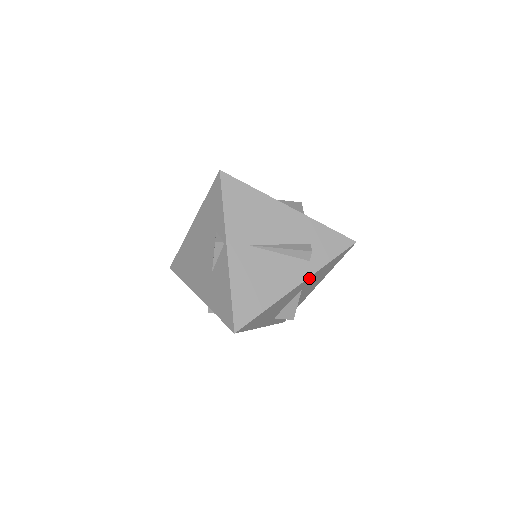
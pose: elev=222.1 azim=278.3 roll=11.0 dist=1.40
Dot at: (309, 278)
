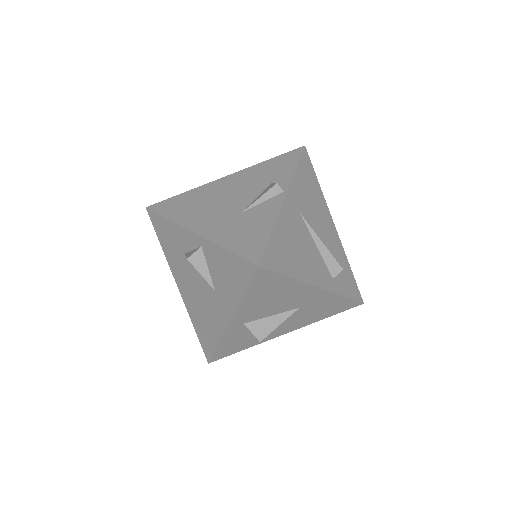
Dot at: (325, 293)
